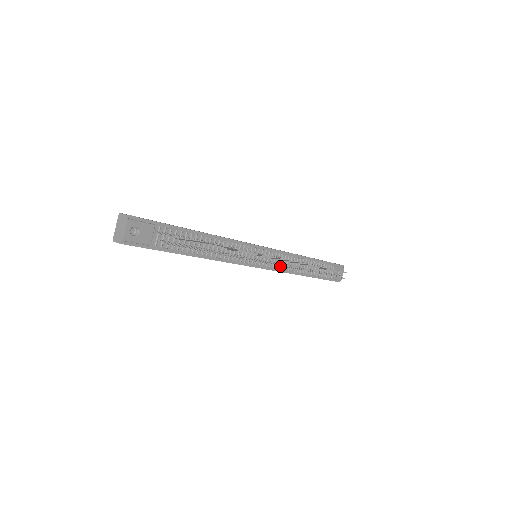
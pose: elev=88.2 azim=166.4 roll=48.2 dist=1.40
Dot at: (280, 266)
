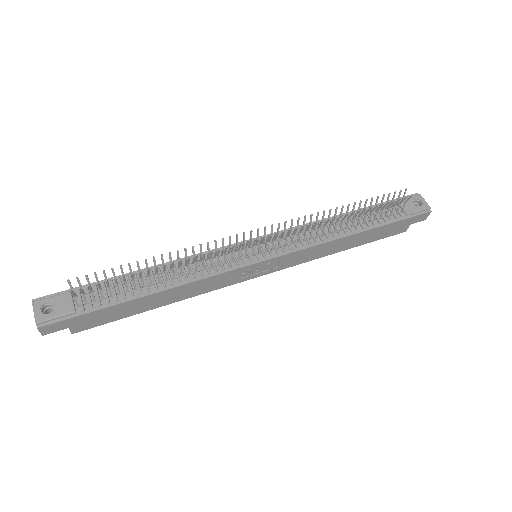
Dot at: (268, 235)
